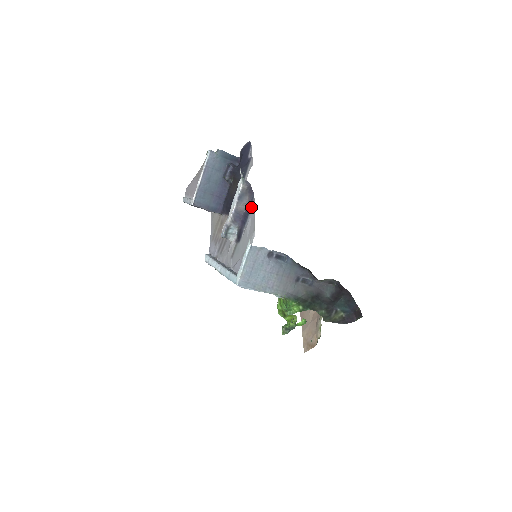
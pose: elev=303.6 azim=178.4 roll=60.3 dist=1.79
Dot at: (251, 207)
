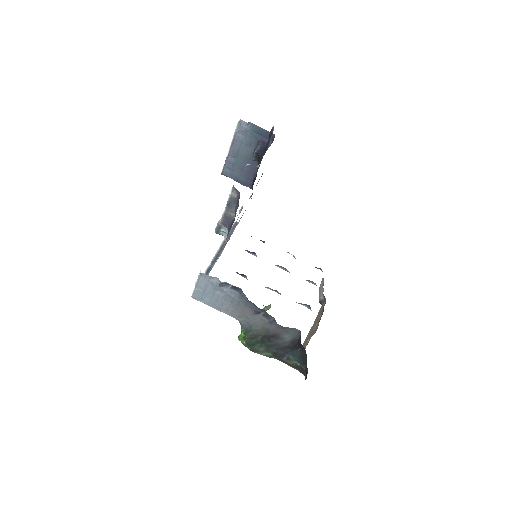
Dot at: occluded
